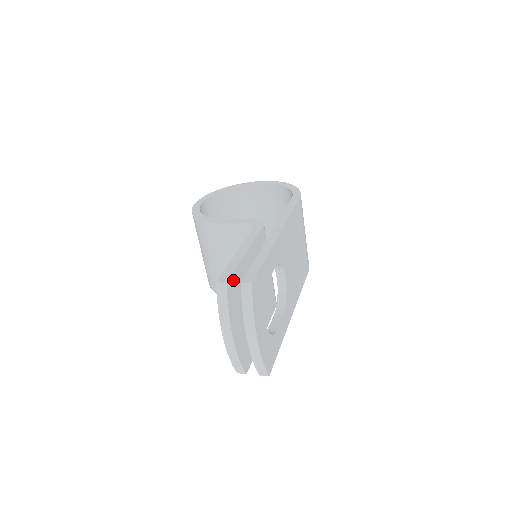
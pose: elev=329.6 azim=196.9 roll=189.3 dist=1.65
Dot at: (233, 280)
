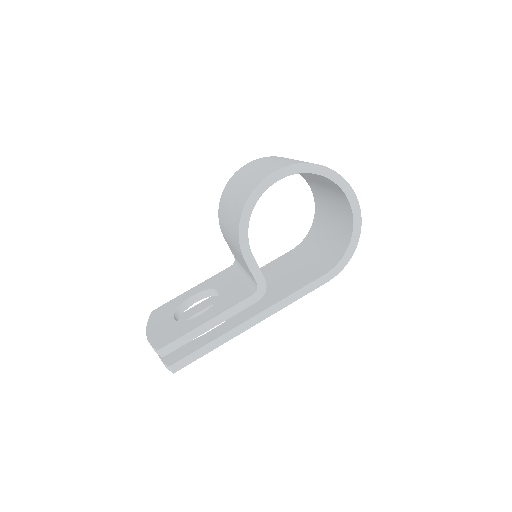
Dot at: (174, 347)
